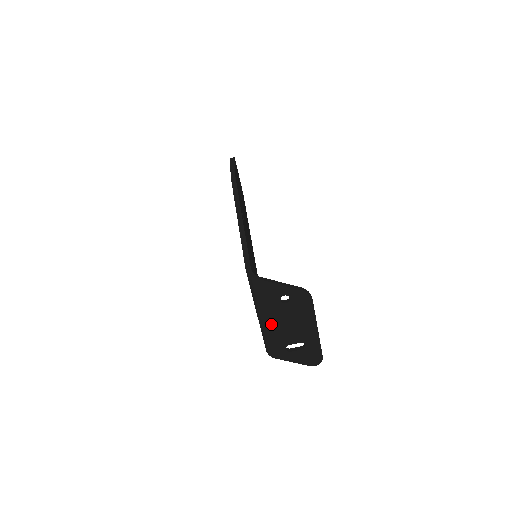
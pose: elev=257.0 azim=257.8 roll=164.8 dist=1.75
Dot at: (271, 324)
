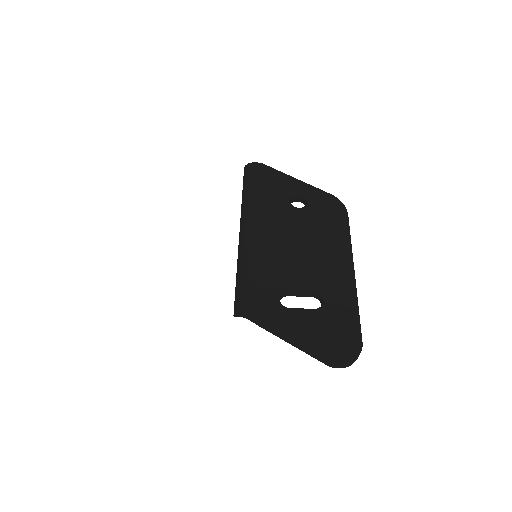
Dot at: (262, 238)
